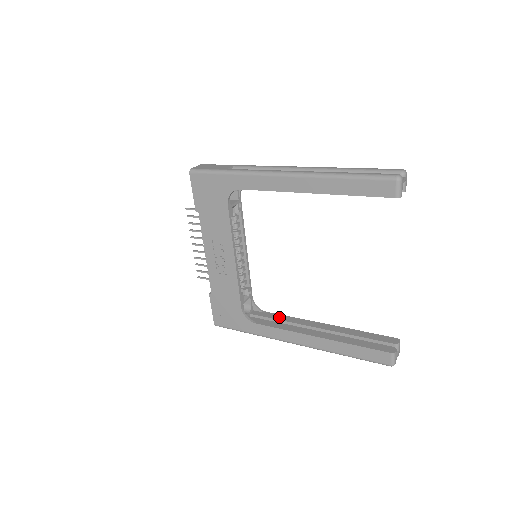
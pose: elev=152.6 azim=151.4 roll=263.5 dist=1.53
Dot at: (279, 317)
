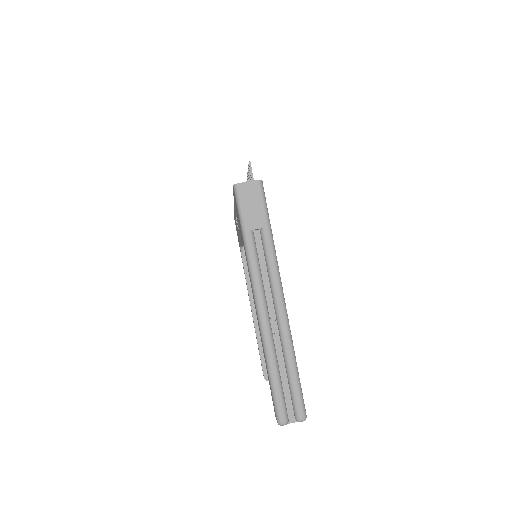
Dot at: occluded
